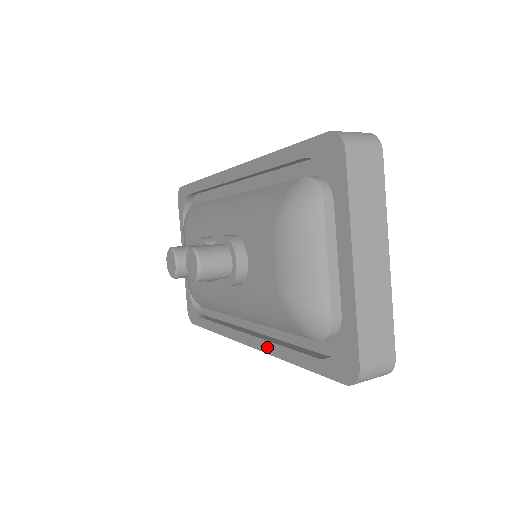
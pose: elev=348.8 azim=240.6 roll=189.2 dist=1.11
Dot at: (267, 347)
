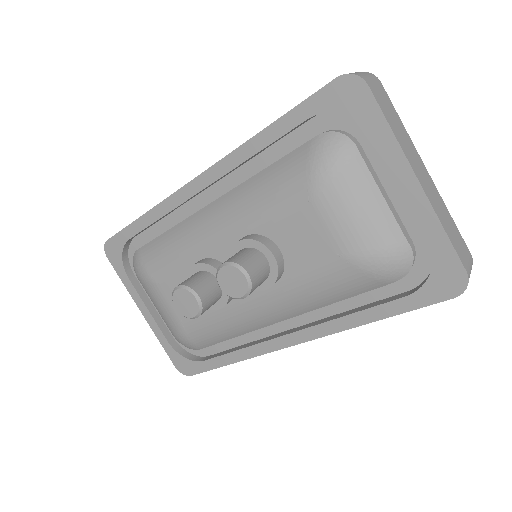
Dot at: (327, 328)
